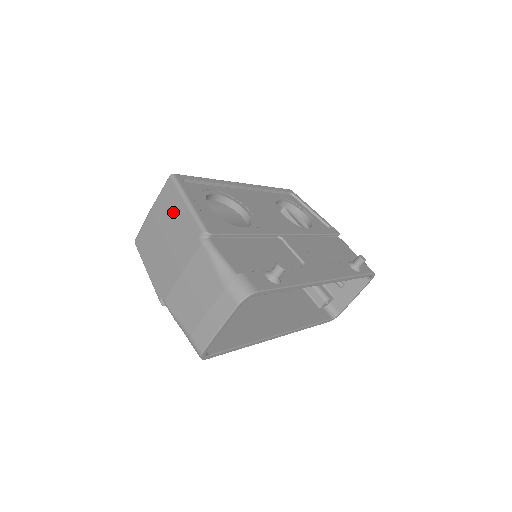
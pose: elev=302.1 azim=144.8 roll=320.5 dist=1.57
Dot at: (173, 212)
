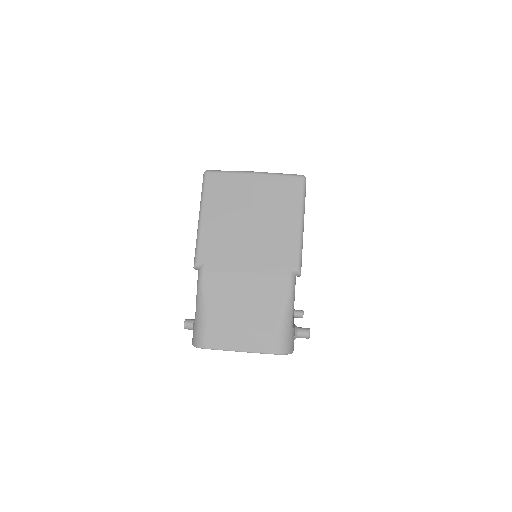
Dot at: (280, 212)
